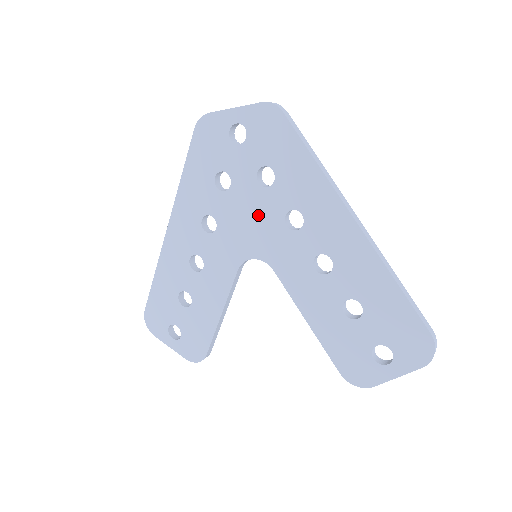
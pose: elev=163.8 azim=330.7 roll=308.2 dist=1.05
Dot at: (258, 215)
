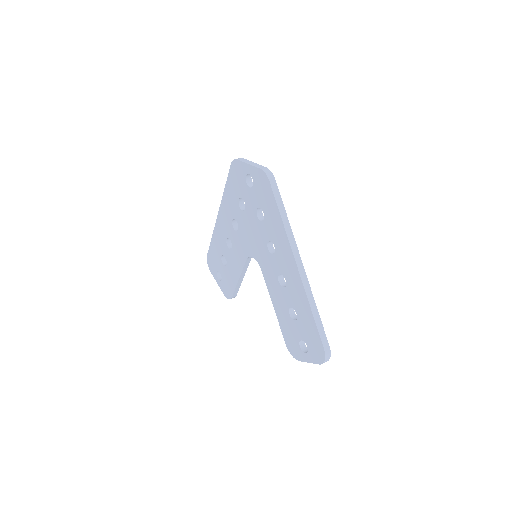
Dot at: (256, 234)
